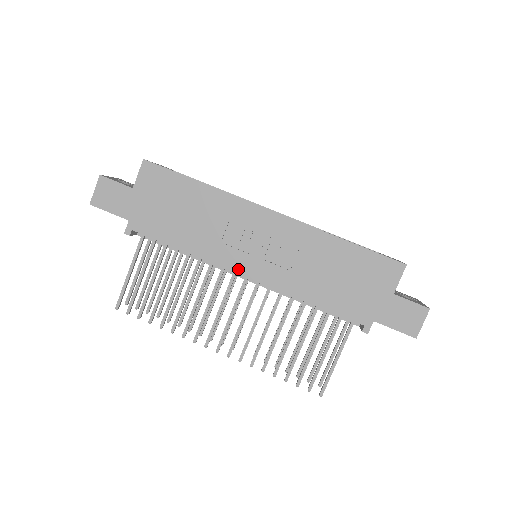
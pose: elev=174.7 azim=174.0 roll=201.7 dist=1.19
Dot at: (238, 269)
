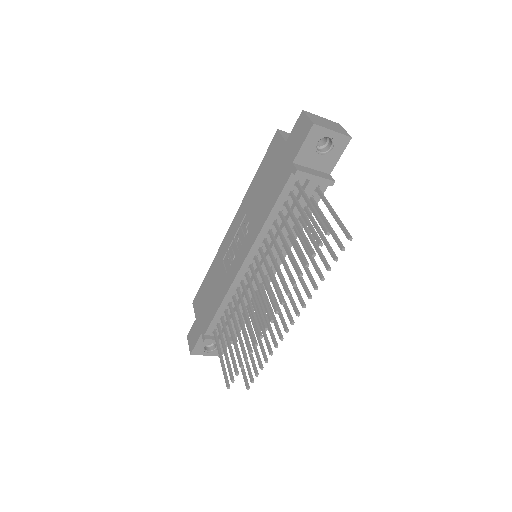
Dot at: (238, 268)
